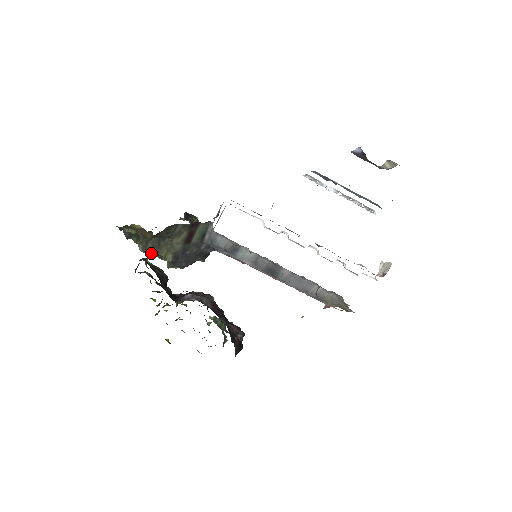
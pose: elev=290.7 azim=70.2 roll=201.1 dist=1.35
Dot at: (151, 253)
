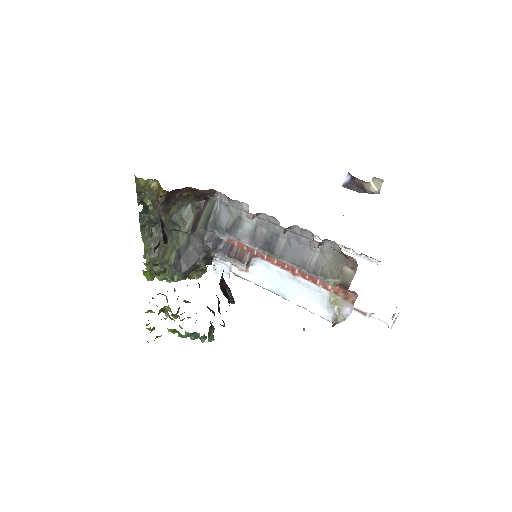
Dot at: (155, 269)
